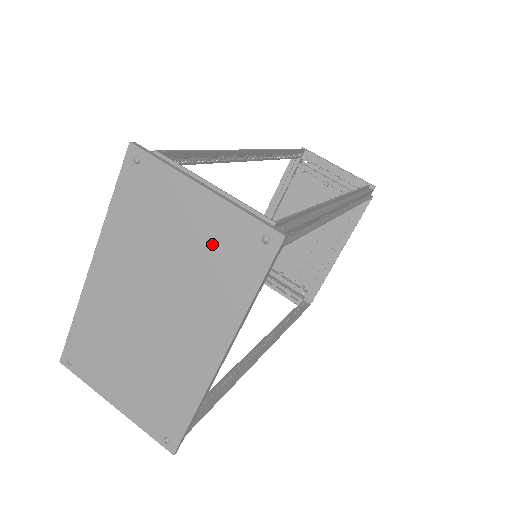
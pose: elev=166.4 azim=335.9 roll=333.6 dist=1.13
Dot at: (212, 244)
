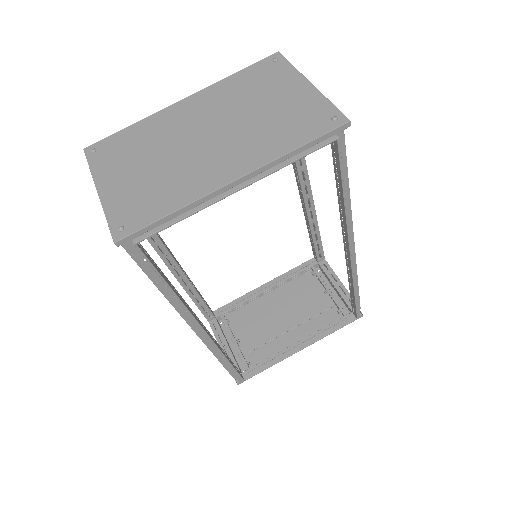
Dot at: (291, 111)
